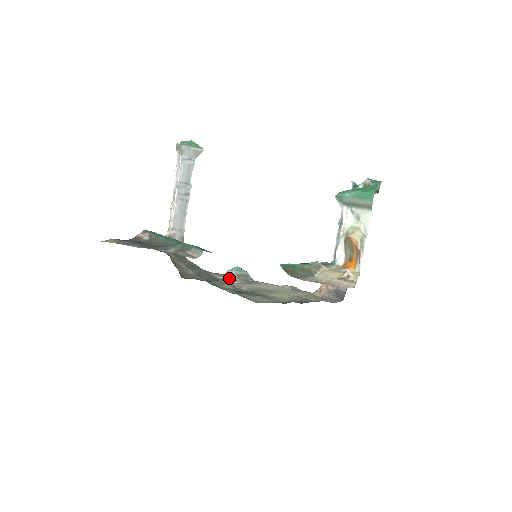
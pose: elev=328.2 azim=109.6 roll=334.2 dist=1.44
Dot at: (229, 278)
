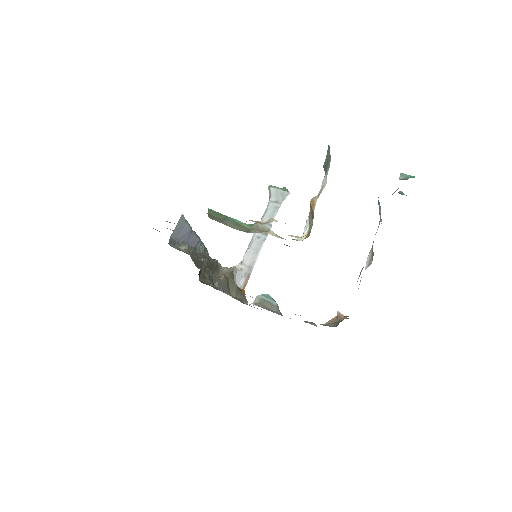
Dot at: occluded
